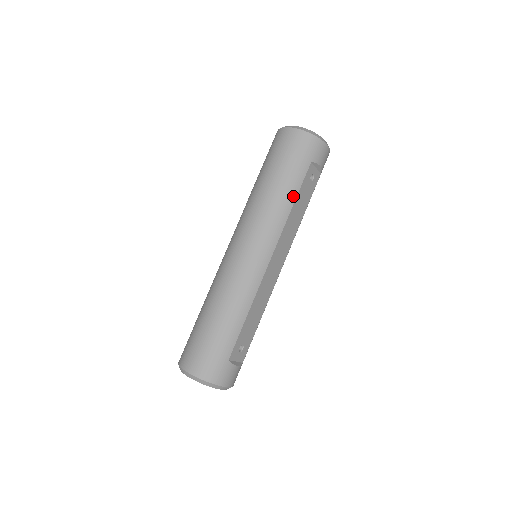
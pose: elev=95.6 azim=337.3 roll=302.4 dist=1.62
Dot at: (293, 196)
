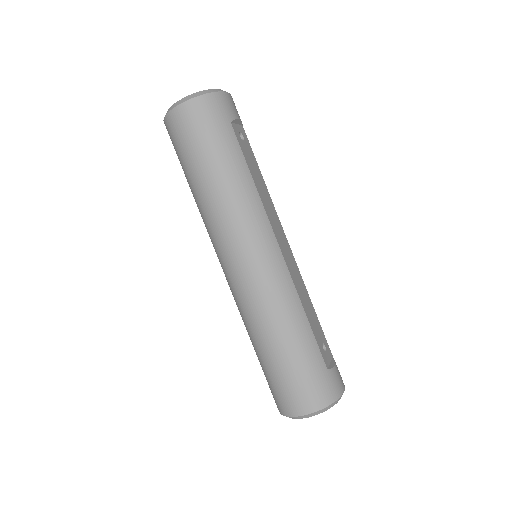
Dot at: (245, 170)
